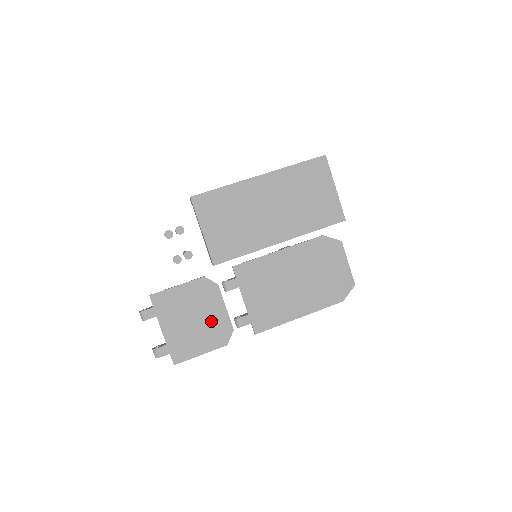
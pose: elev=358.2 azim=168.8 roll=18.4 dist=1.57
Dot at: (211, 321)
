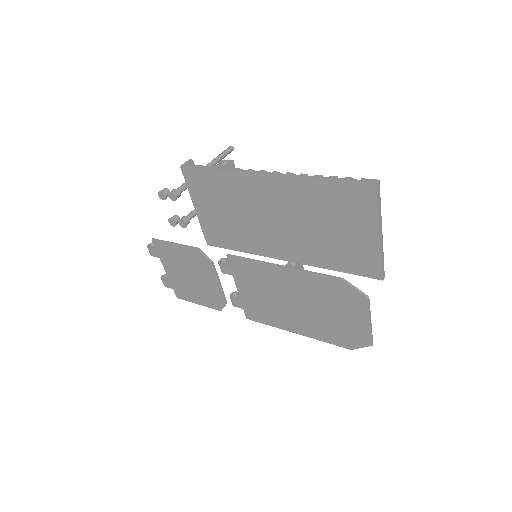
Dot at: (206, 286)
